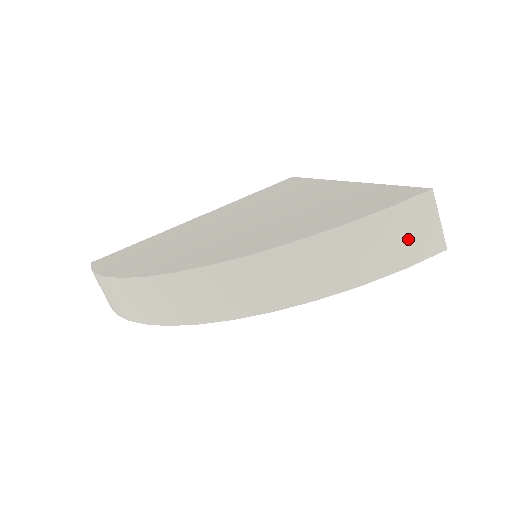
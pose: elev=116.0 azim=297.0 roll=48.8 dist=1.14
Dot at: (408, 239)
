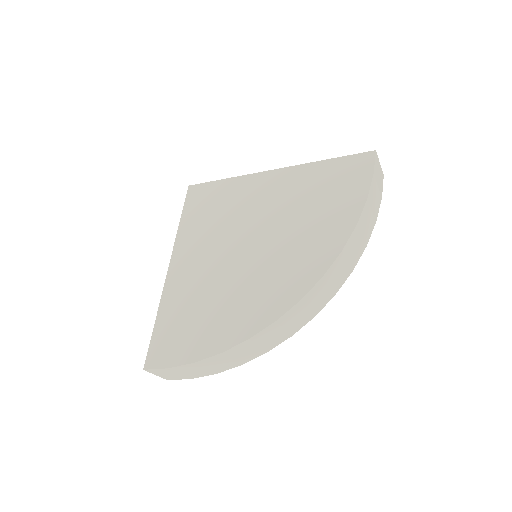
Dot at: (379, 183)
